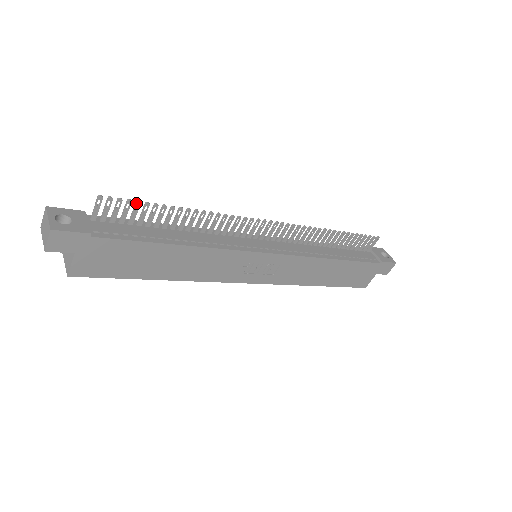
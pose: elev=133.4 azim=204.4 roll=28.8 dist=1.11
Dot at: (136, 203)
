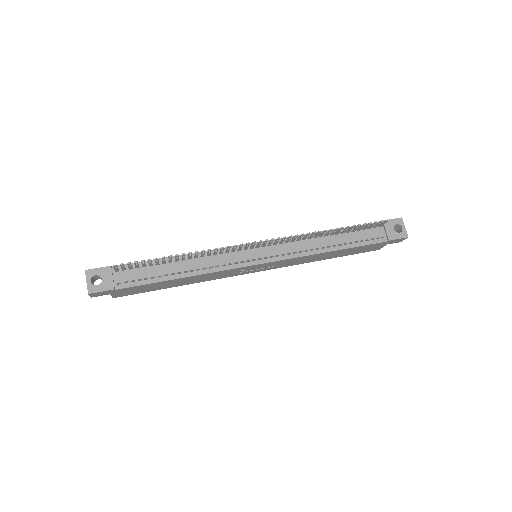
Dot at: (141, 262)
